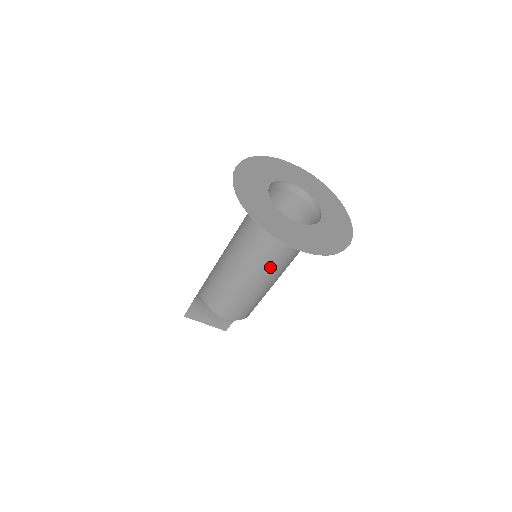
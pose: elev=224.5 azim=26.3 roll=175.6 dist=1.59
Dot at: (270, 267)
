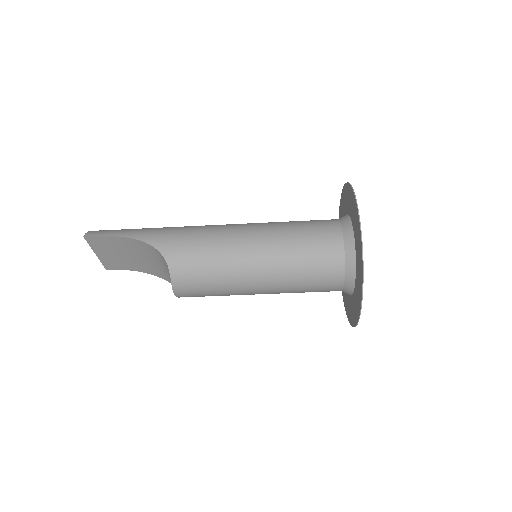
Dot at: (284, 291)
